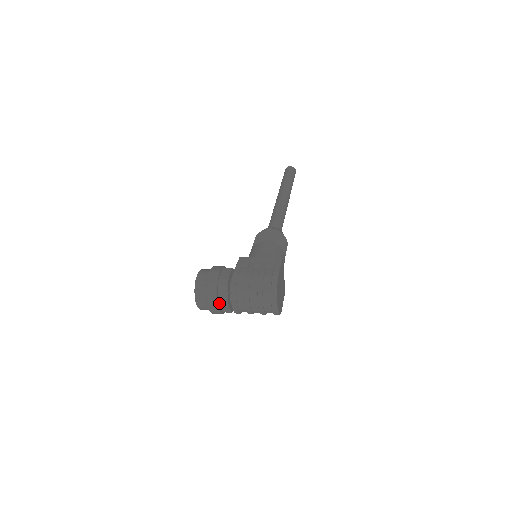
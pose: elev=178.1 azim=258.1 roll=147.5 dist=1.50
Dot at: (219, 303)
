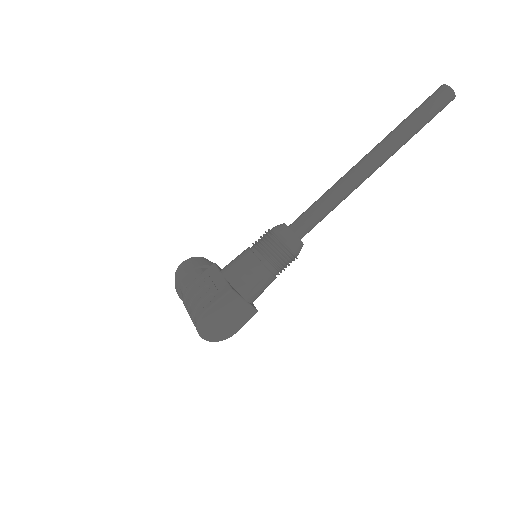
Dot at: occluded
